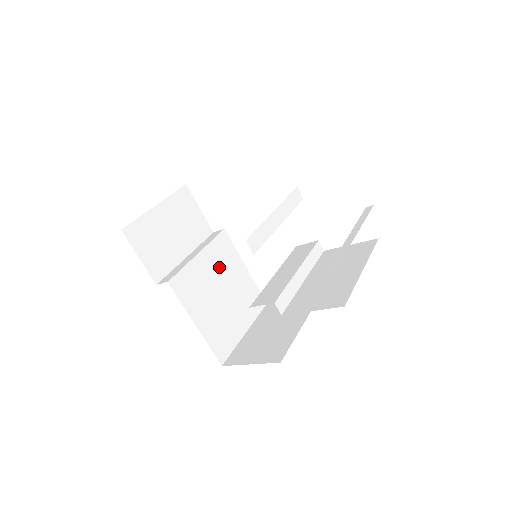
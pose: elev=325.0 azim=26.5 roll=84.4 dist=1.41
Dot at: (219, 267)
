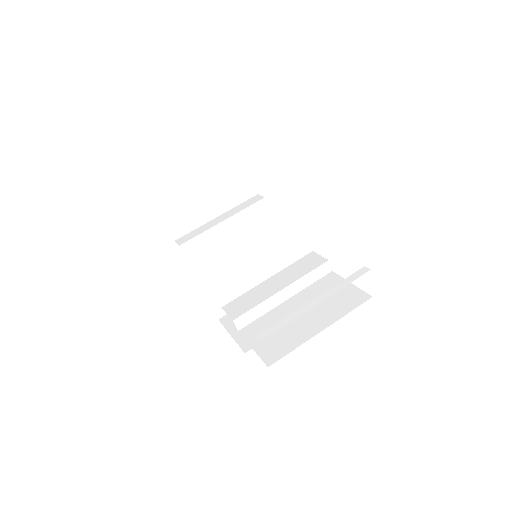
Dot at: (245, 235)
